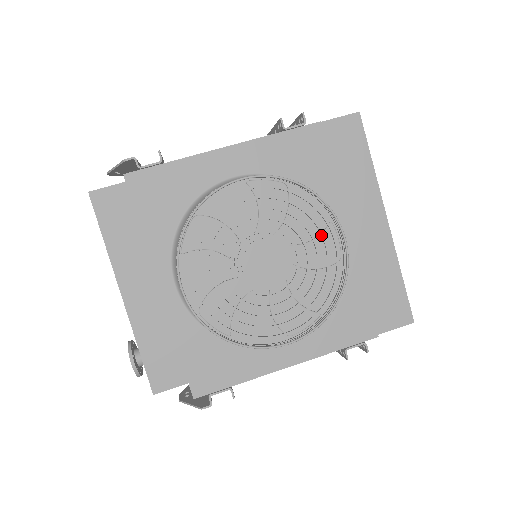
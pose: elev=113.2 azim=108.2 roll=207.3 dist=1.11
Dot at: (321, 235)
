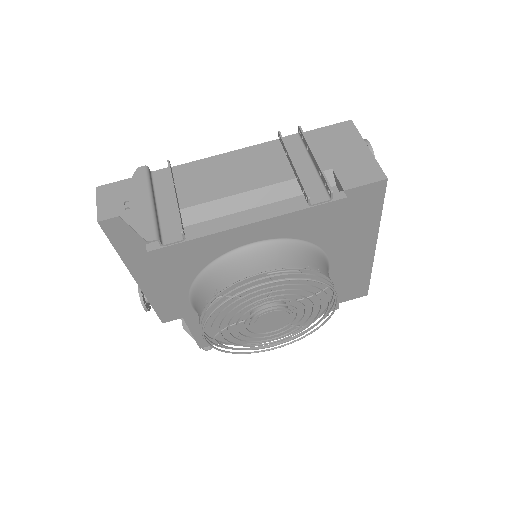
Dot at: (320, 302)
